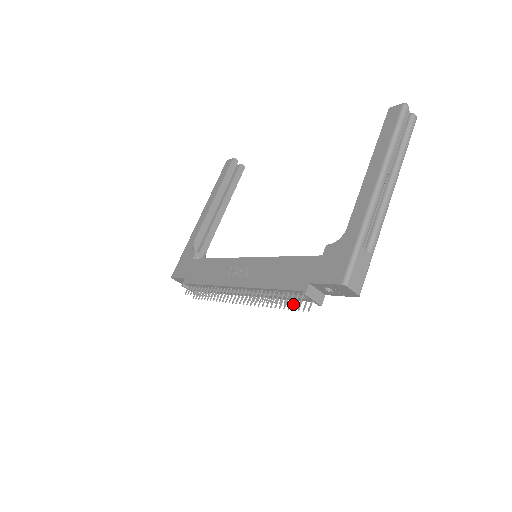
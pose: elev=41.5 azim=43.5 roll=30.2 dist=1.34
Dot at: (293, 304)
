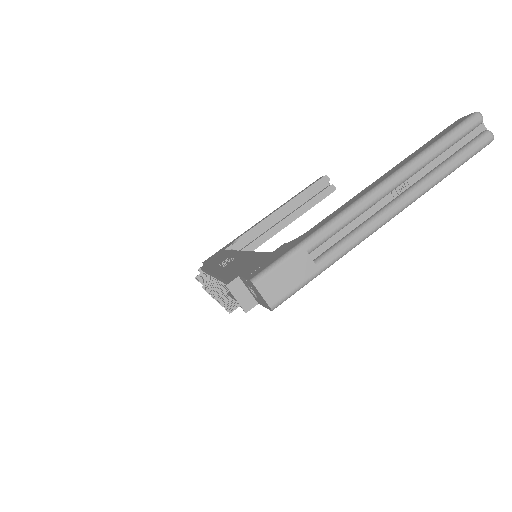
Dot at: (217, 295)
